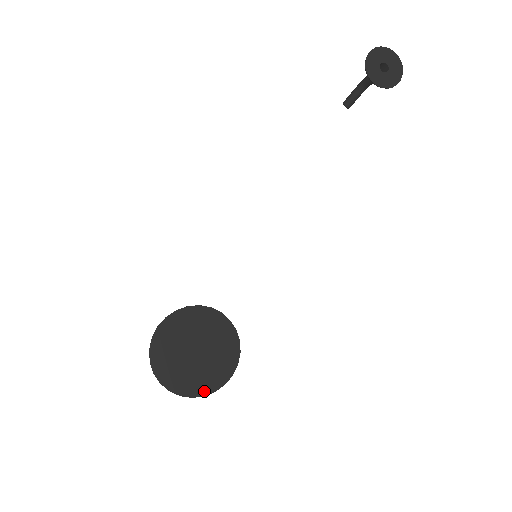
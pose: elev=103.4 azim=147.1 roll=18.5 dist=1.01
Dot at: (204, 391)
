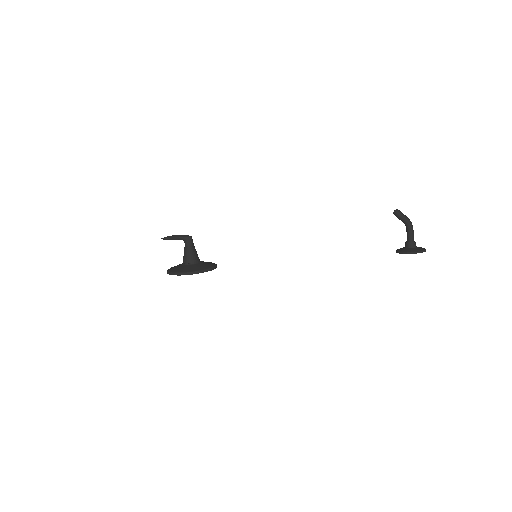
Dot at: occluded
